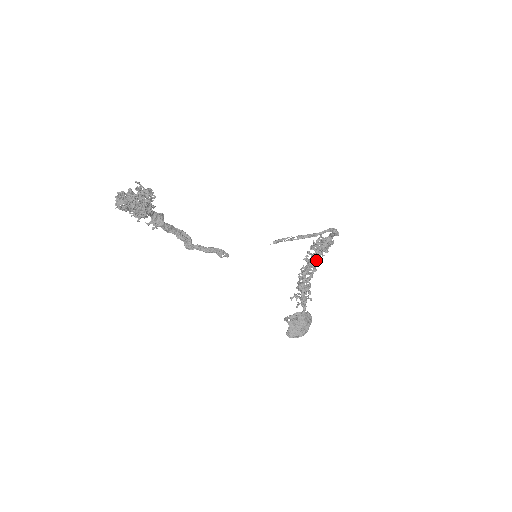
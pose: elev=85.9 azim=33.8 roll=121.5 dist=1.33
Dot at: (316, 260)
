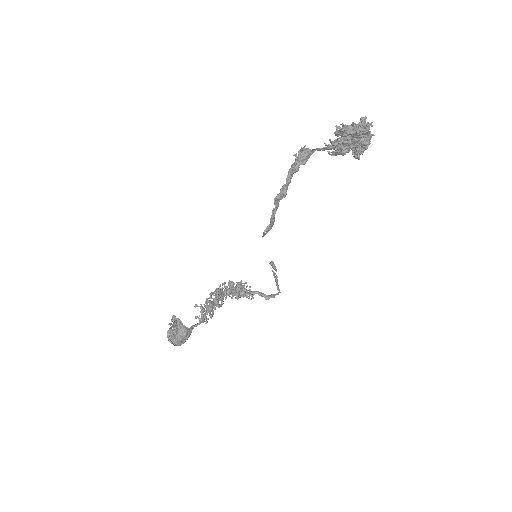
Dot at: occluded
